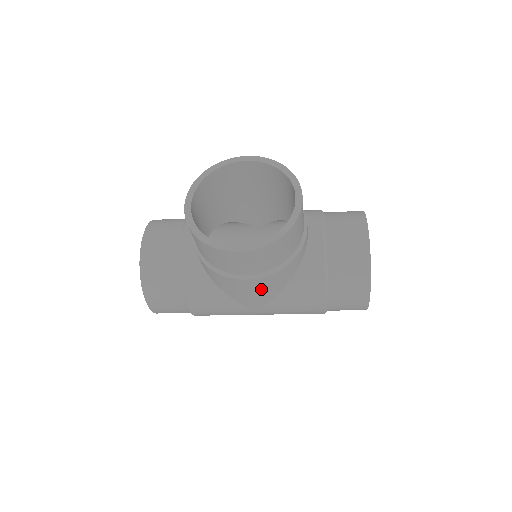
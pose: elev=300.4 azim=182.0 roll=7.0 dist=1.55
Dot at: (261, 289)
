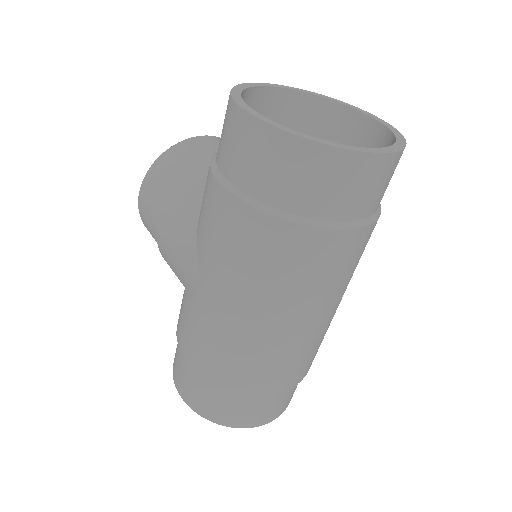
Dot at: (174, 231)
